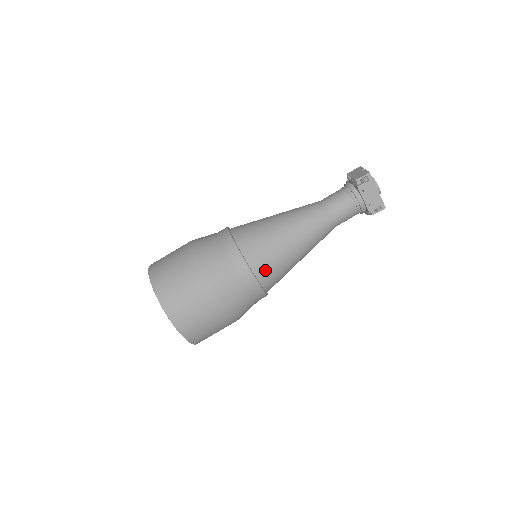
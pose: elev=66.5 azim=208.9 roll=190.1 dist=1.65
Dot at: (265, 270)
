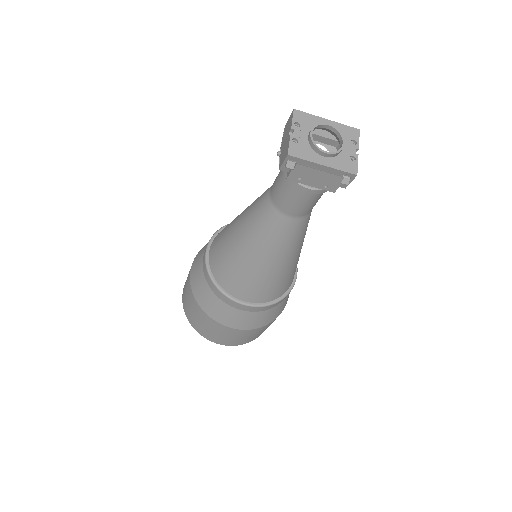
Dot at: (256, 294)
